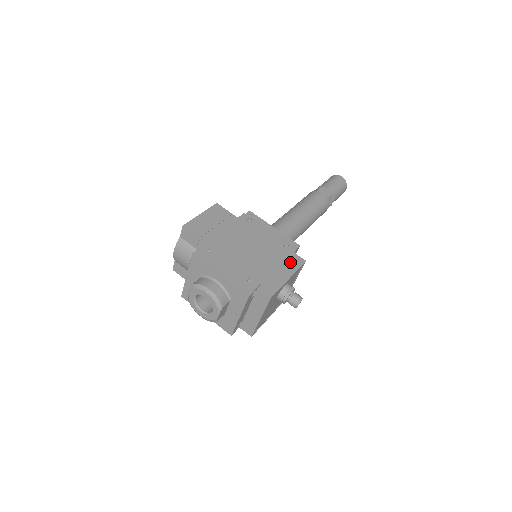
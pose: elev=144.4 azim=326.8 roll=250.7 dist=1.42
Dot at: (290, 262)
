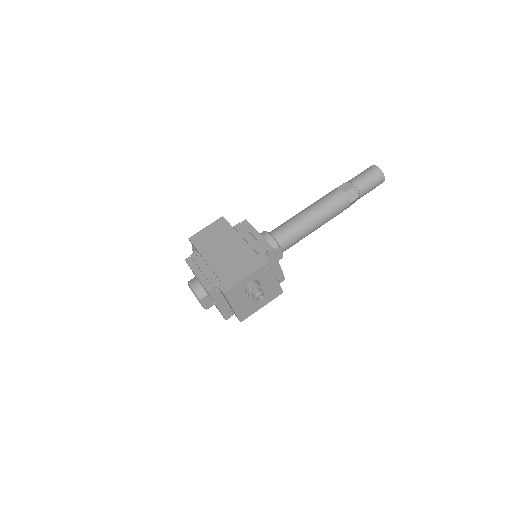
Dot at: (255, 263)
